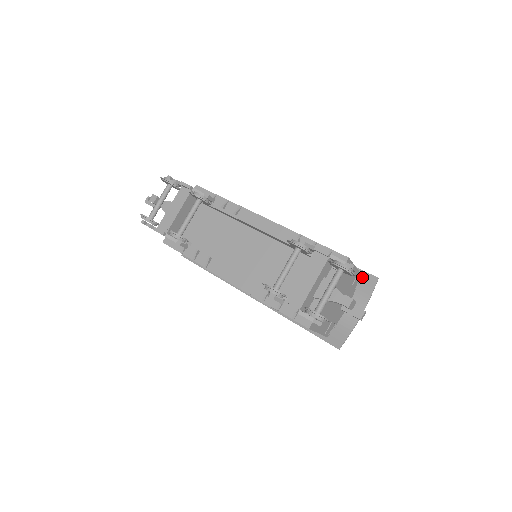
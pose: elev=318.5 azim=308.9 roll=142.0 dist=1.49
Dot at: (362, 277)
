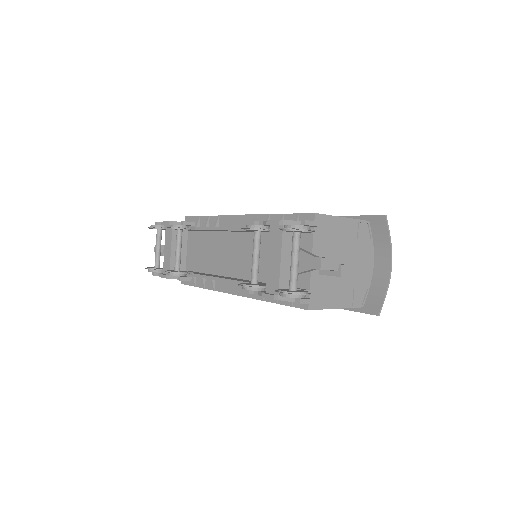
Dot at: (370, 223)
